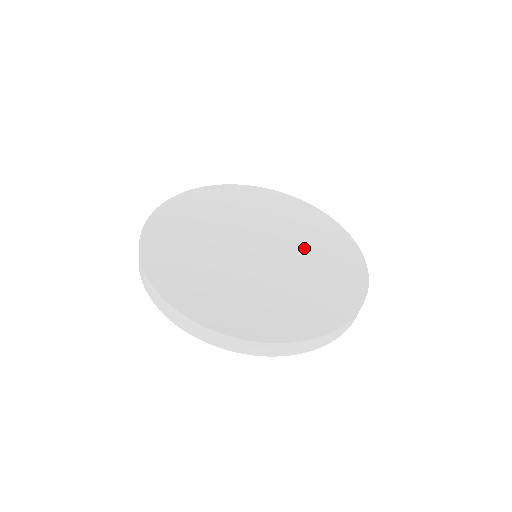
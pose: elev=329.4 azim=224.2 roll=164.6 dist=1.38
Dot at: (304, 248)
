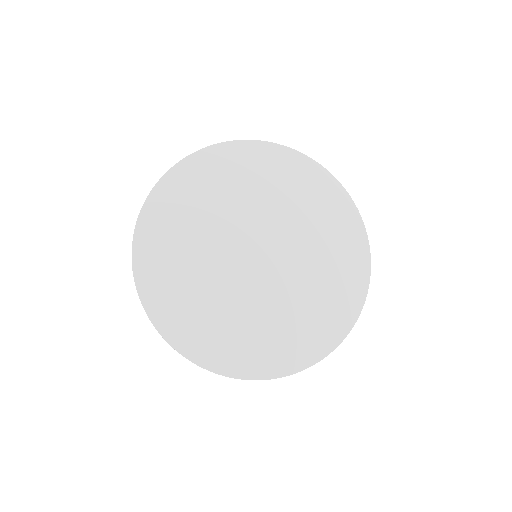
Dot at: (306, 240)
